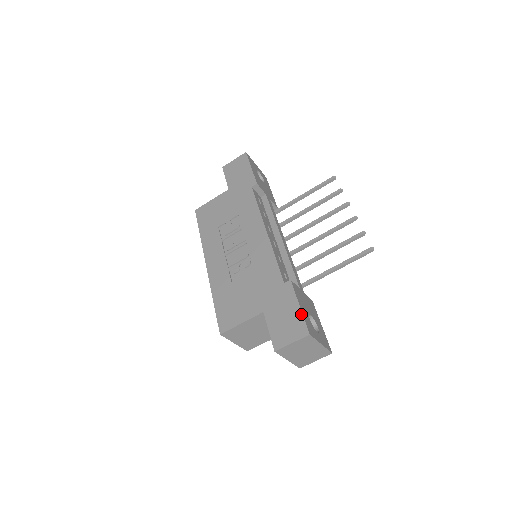
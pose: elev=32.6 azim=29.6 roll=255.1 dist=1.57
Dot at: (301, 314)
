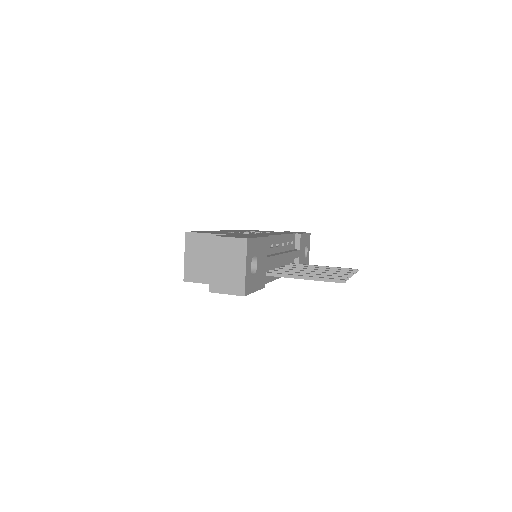
Dot at: (254, 237)
